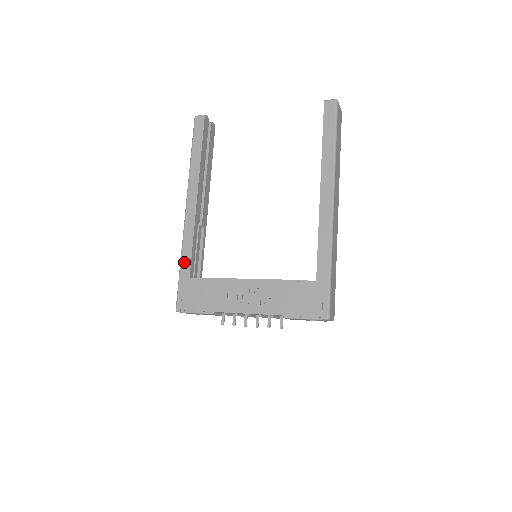
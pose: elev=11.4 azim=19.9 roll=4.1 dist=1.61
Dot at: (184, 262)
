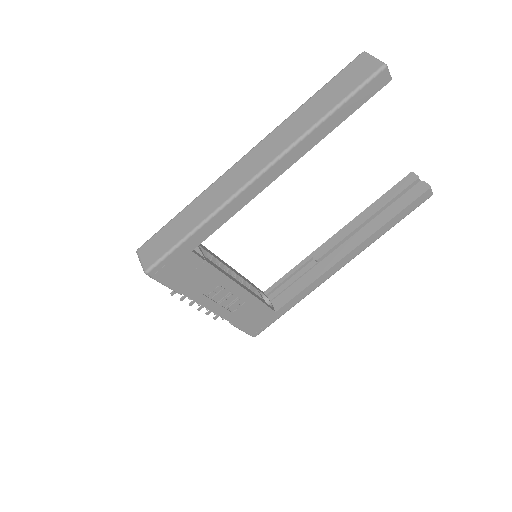
Dot at: (202, 232)
